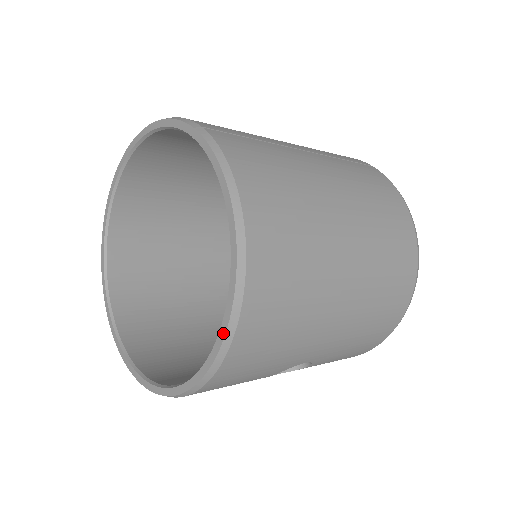
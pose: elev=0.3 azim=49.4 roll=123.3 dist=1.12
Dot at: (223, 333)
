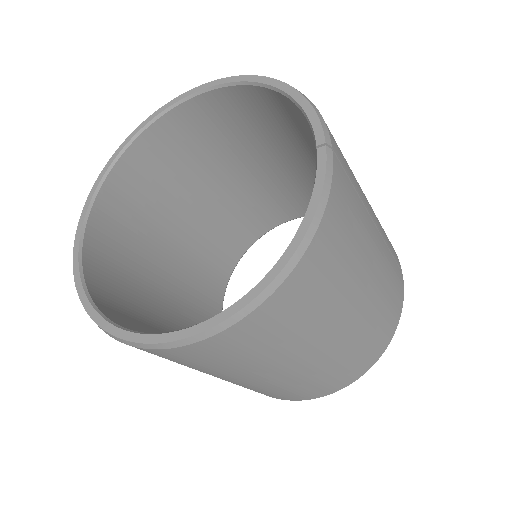
Dot at: (189, 334)
